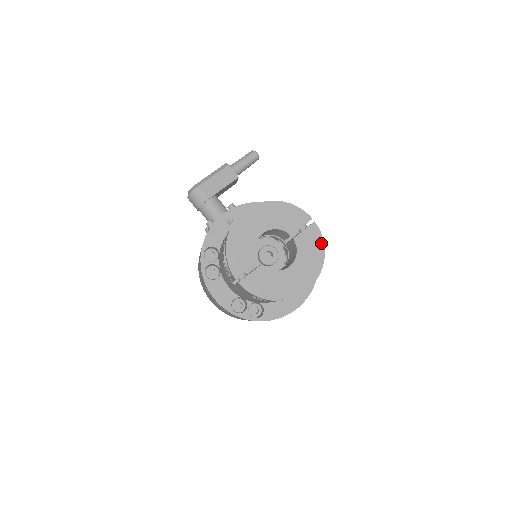
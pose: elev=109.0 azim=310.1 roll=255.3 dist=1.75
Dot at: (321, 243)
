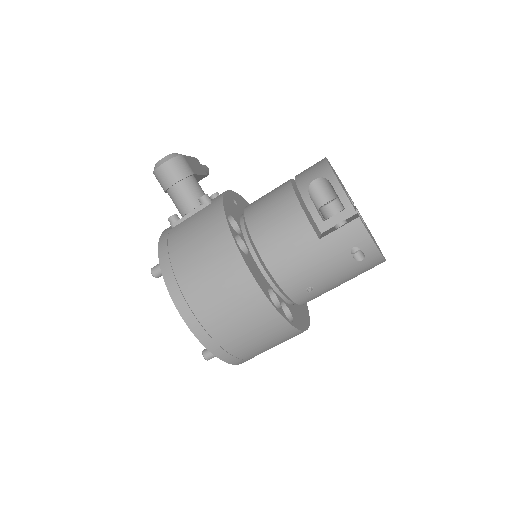
Dot at: occluded
